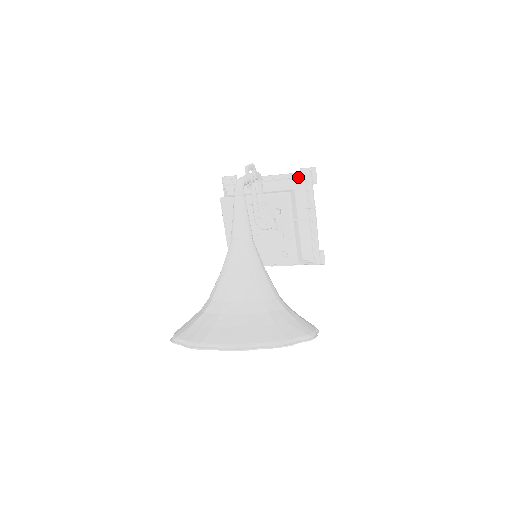
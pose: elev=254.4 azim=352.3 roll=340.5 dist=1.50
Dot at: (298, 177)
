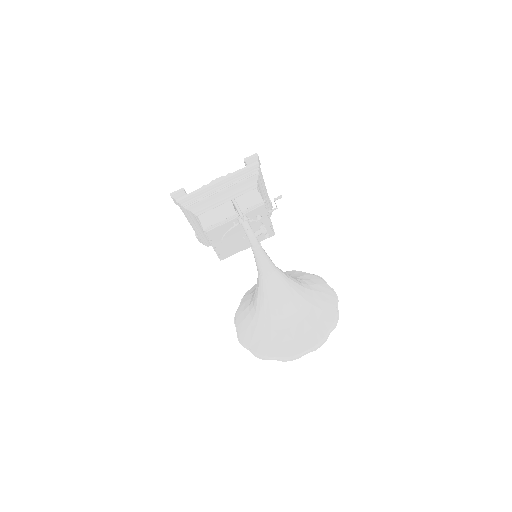
Dot at: (251, 173)
